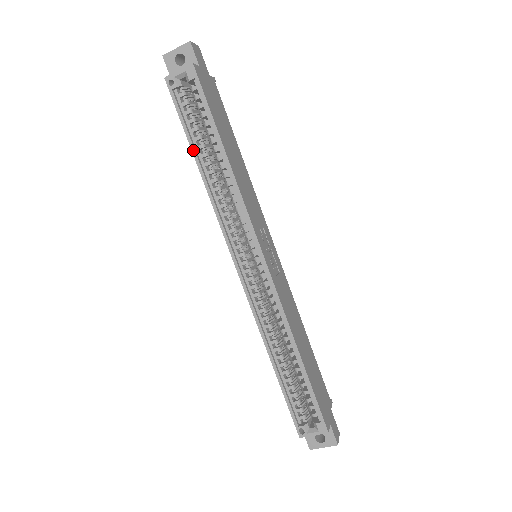
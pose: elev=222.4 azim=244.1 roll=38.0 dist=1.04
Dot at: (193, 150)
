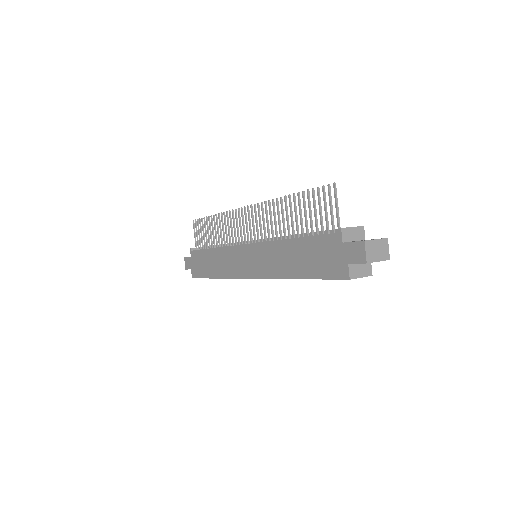
Dot at: occluded
